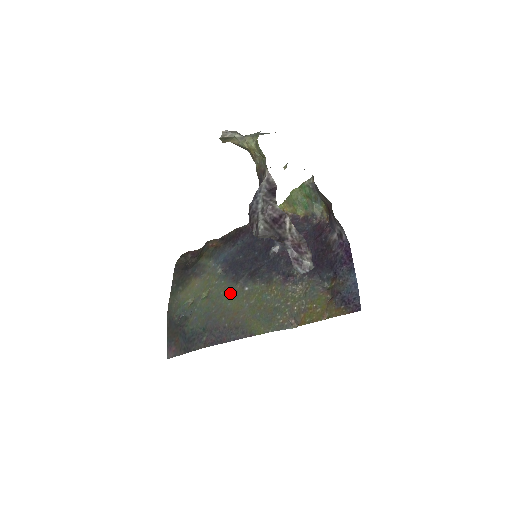
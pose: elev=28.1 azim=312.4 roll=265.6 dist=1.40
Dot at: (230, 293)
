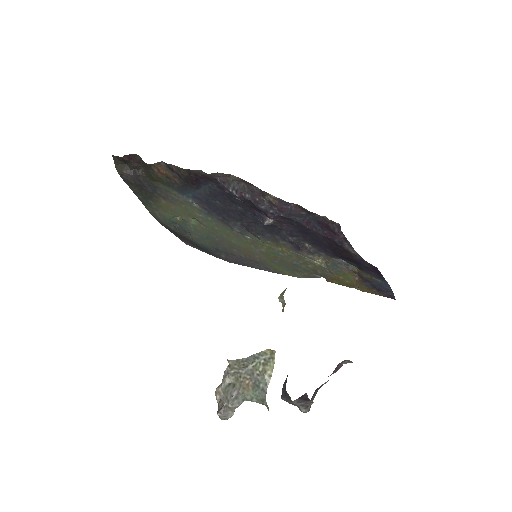
Dot at: (228, 233)
